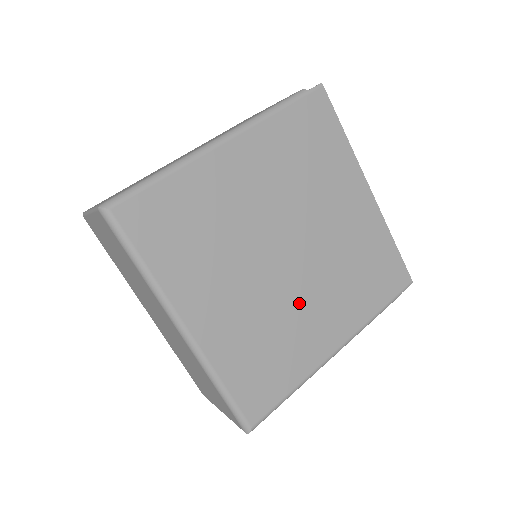
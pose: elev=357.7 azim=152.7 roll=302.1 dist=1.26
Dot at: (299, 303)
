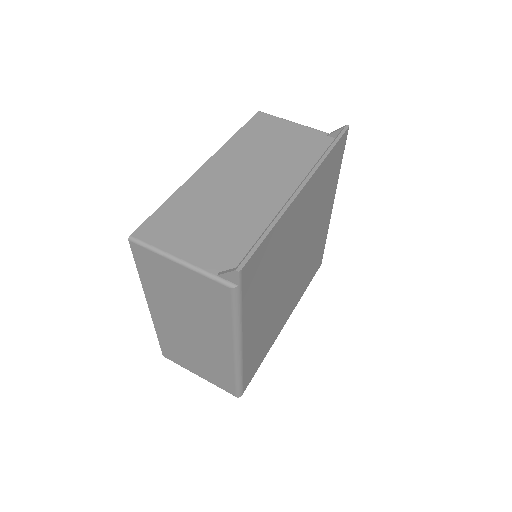
Dot at: (310, 248)
